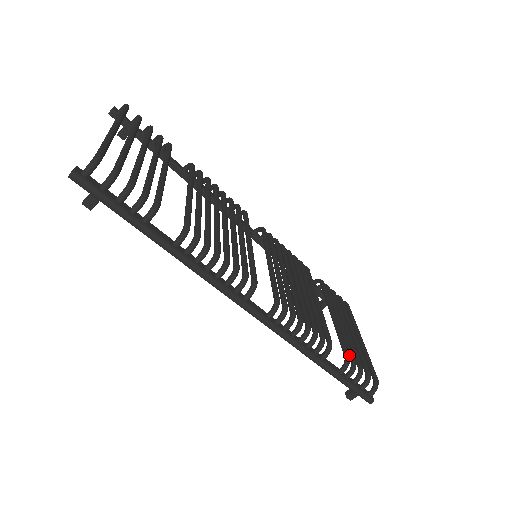
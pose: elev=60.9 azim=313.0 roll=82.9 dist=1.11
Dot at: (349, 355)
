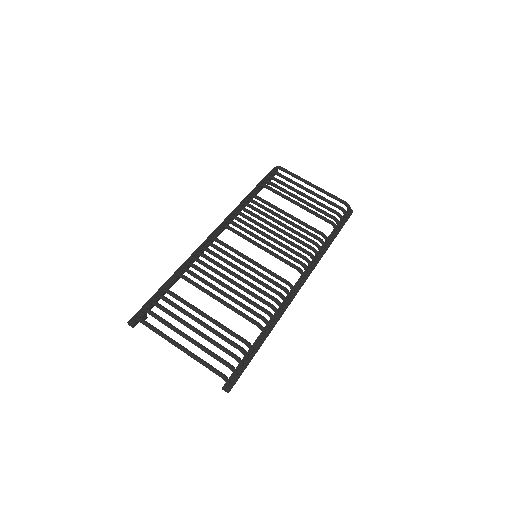
Dot at: (331, 221)
